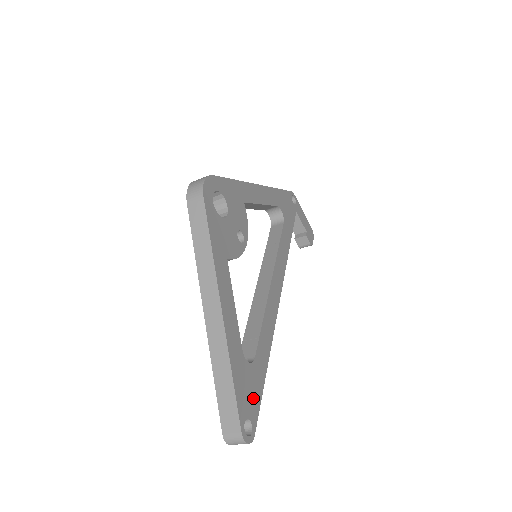
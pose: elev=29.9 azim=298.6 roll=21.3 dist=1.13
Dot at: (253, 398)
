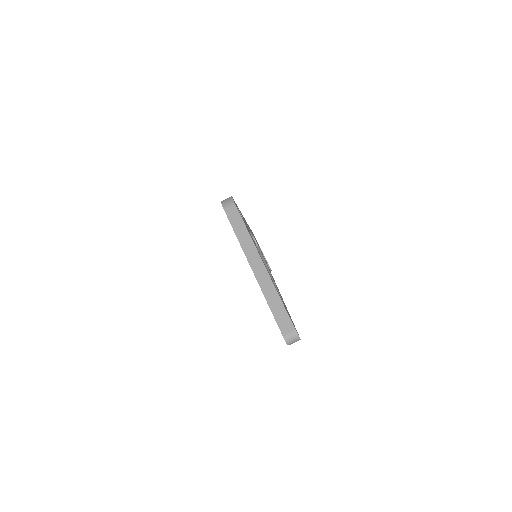
Dot at: (291, 319)
